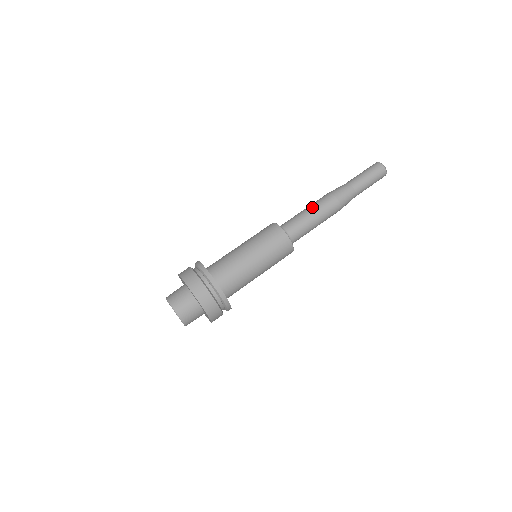
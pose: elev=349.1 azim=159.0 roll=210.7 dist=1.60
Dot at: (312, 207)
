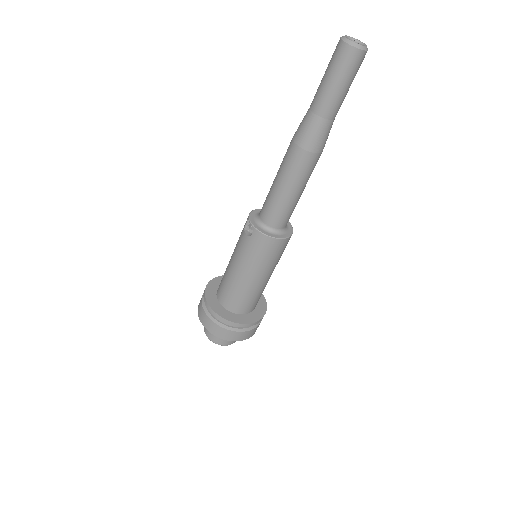
Dot at: (292, 185)
